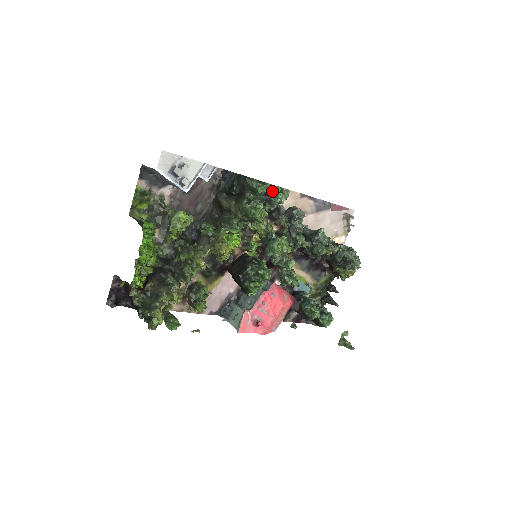
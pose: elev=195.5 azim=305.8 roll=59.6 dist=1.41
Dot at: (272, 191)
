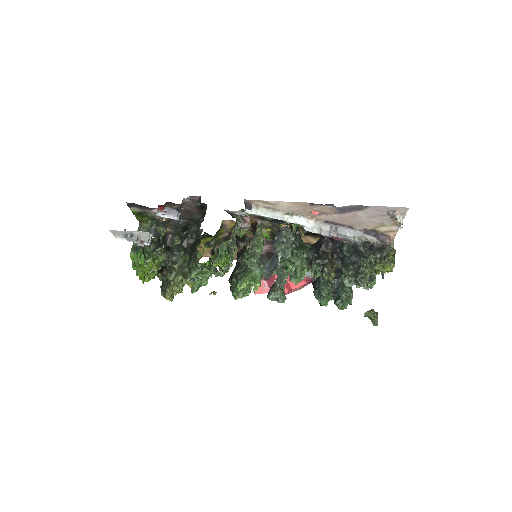
Dot at: (200, 276)
